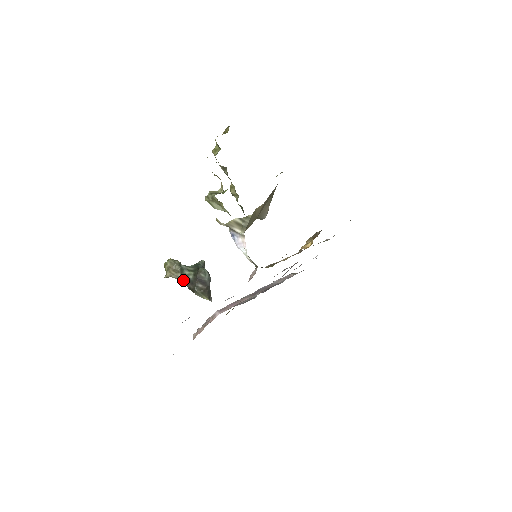
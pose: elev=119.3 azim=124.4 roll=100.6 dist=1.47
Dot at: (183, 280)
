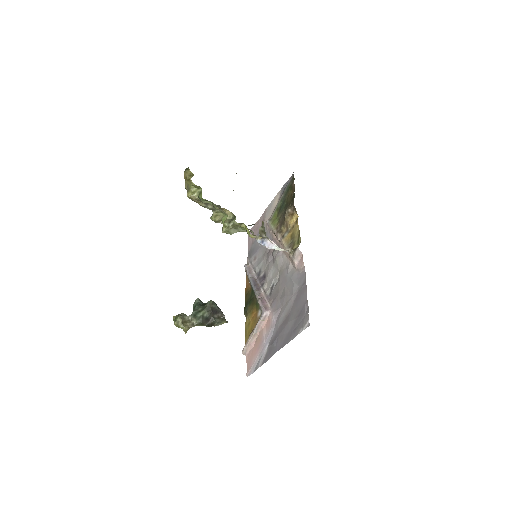
Dot at: (201, 322)
